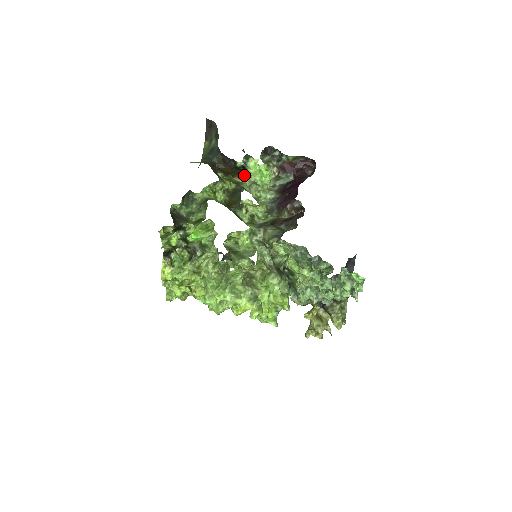
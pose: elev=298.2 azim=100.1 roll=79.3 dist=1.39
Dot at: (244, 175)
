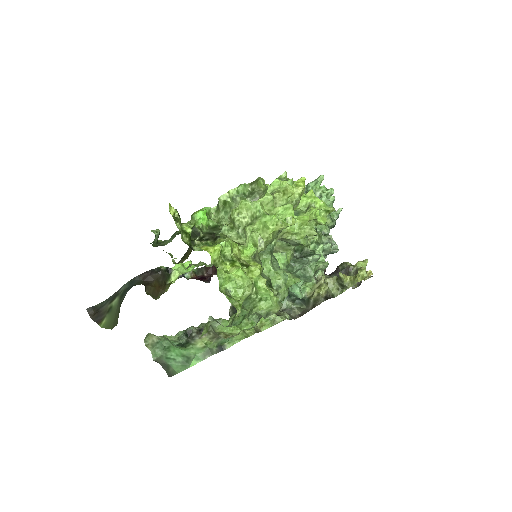
Dot at: (172, 283)
